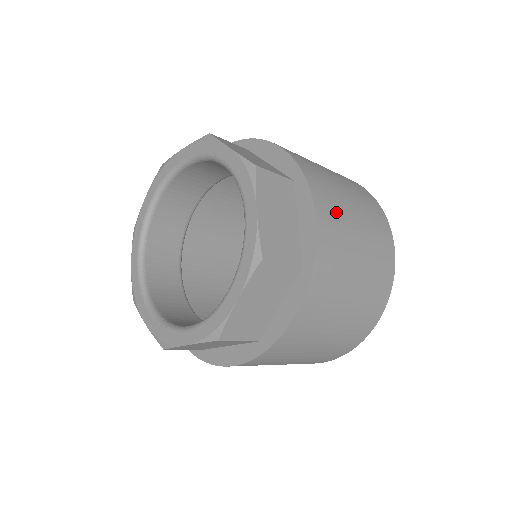
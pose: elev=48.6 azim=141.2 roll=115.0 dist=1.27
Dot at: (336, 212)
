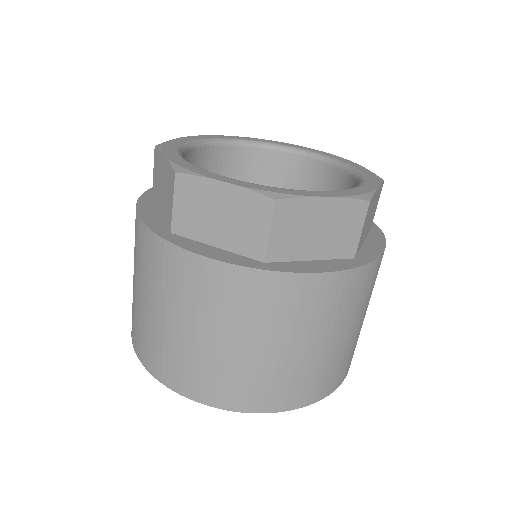
Dot at: occluded
